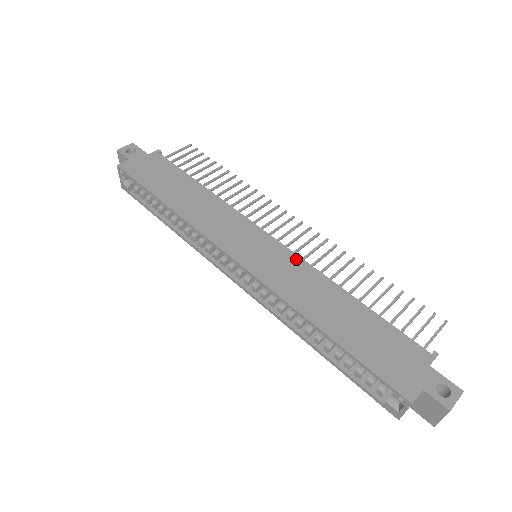
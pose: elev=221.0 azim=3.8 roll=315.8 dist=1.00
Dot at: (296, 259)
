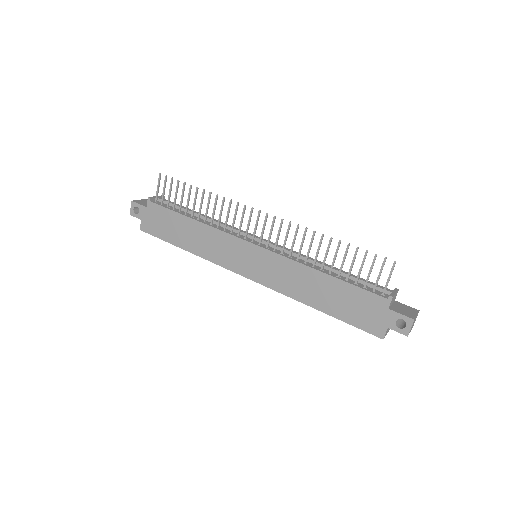
Dot at: (278, 258)
